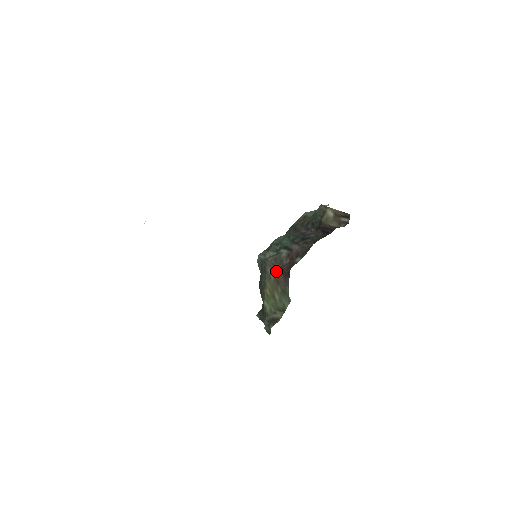
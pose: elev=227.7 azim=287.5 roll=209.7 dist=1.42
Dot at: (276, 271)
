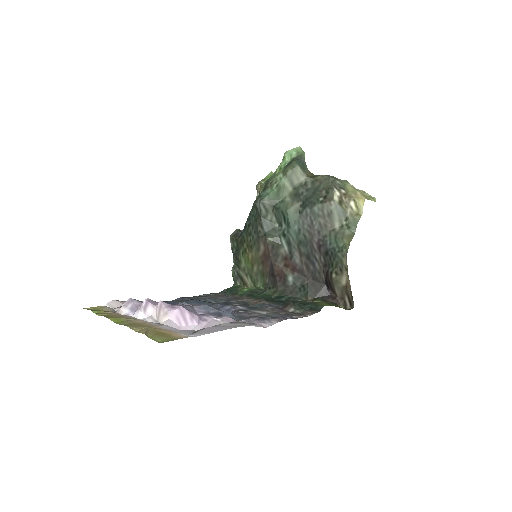
Dot at: (267, 257)
